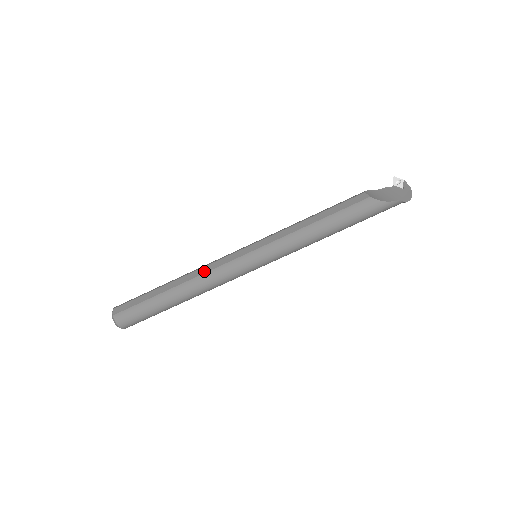
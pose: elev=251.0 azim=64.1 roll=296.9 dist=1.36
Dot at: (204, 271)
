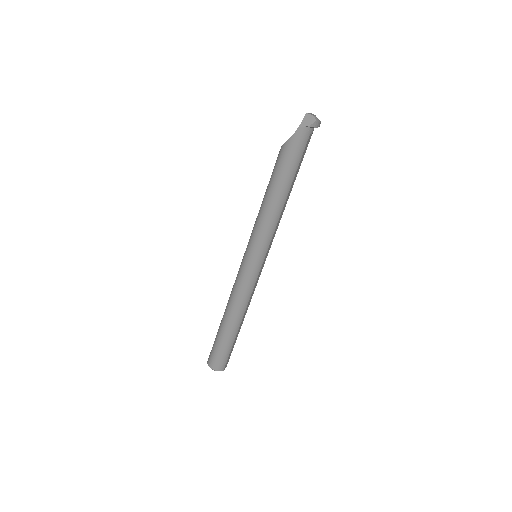
Dot at: occluded
